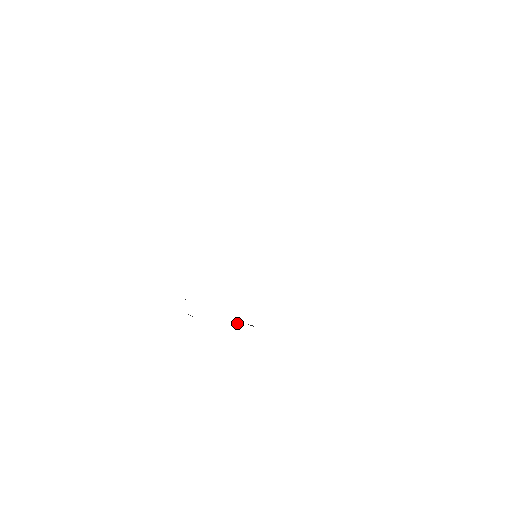
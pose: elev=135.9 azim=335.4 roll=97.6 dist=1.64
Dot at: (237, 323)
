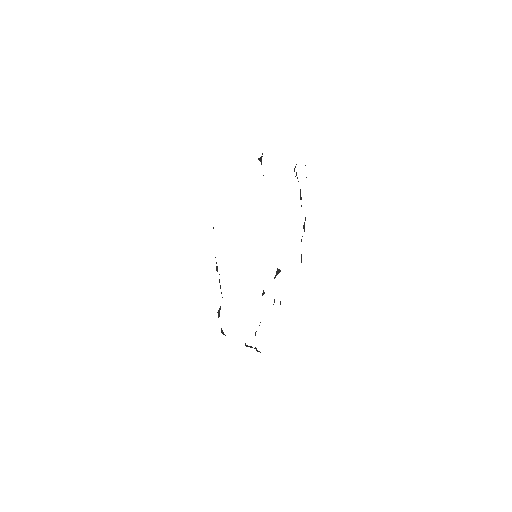
Dot at: occluded
